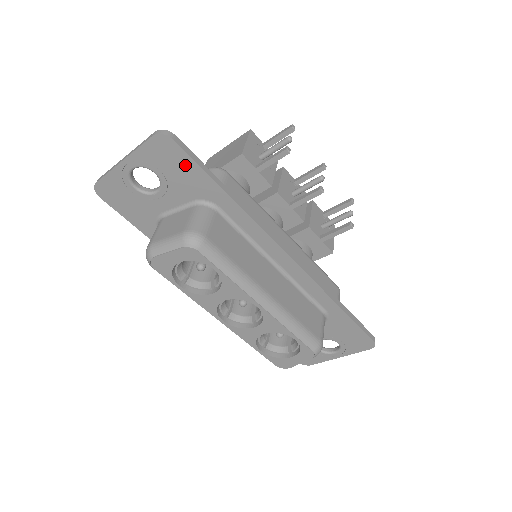
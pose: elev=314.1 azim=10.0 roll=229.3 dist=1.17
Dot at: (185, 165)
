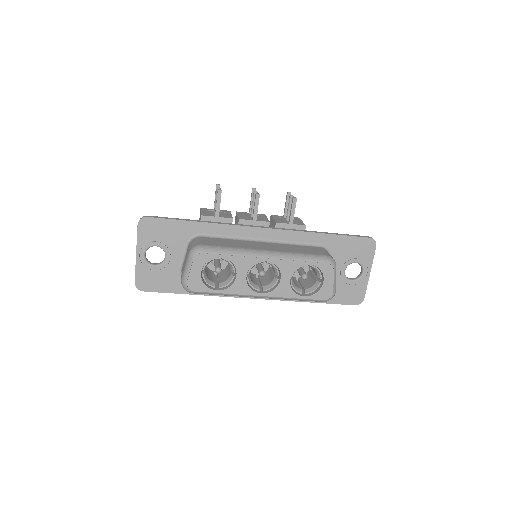
Dot at: (164, 226)
